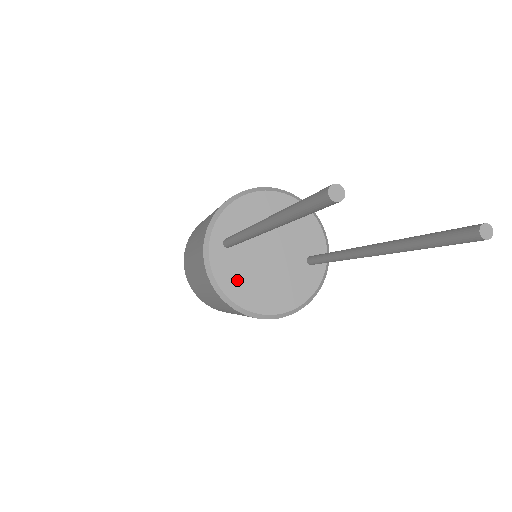
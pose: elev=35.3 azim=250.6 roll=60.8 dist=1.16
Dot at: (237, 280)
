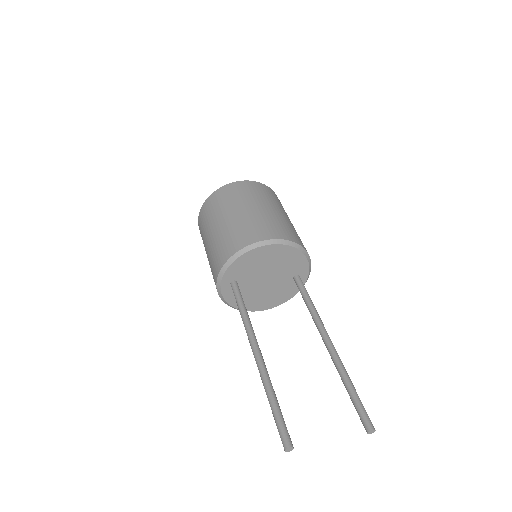
Dot at: occluded
